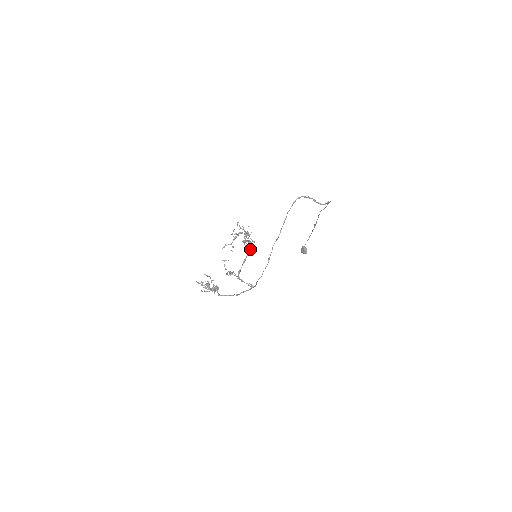
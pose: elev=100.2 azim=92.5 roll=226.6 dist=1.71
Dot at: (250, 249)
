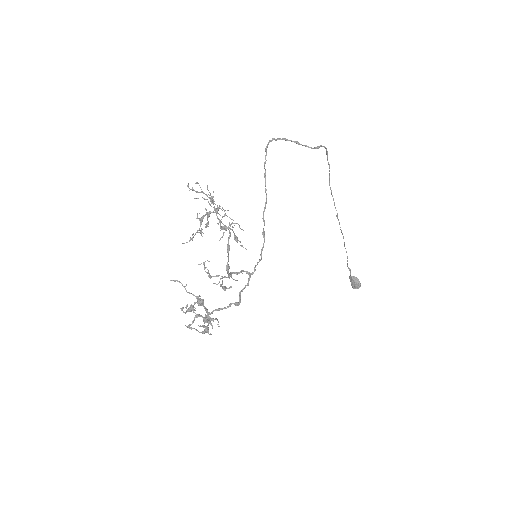
Dot at: occluded
